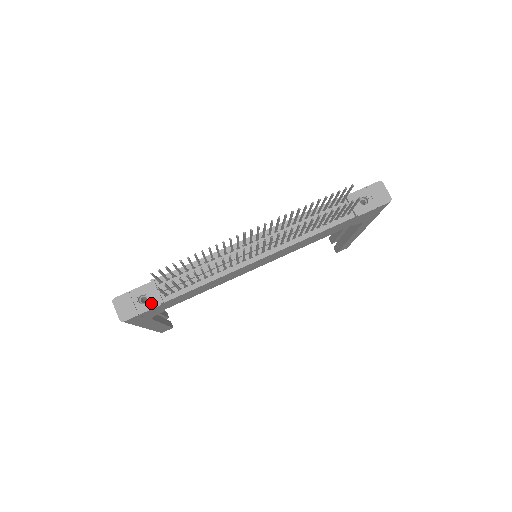
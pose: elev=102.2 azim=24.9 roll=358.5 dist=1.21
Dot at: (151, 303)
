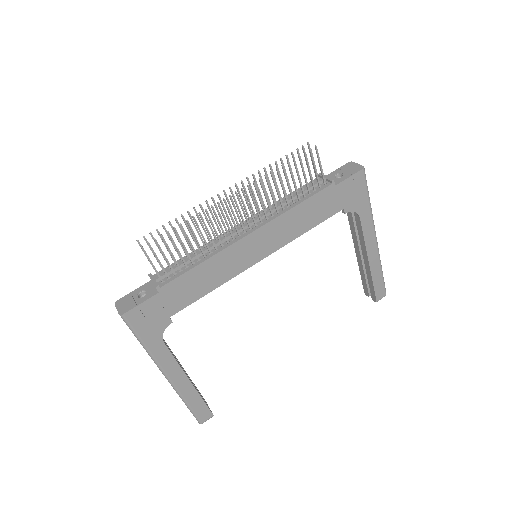
Dot at: (149, 294)
